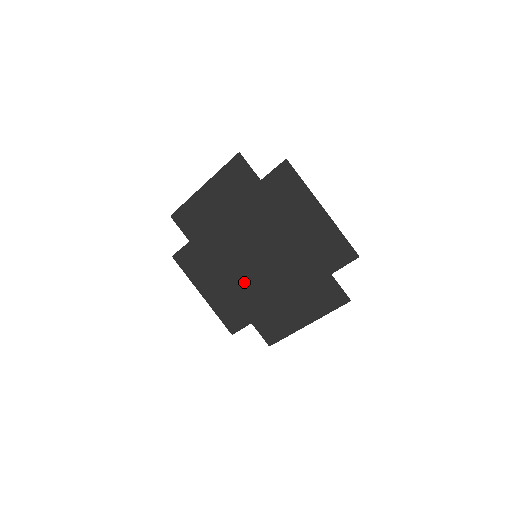
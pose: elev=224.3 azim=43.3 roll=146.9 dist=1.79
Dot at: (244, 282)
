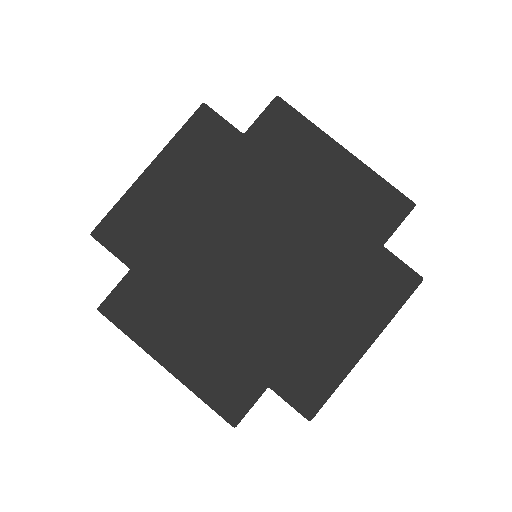
Dot at: (242, 310)
